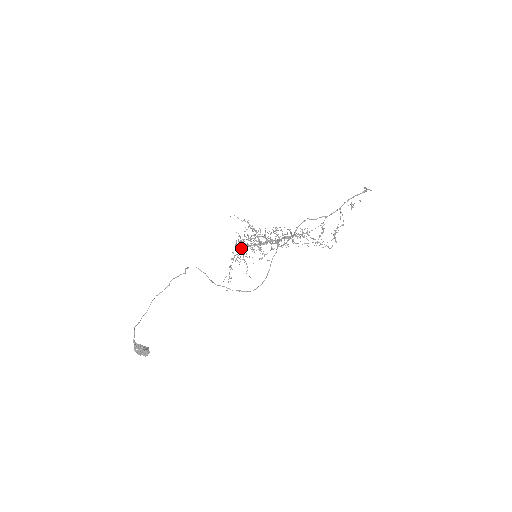
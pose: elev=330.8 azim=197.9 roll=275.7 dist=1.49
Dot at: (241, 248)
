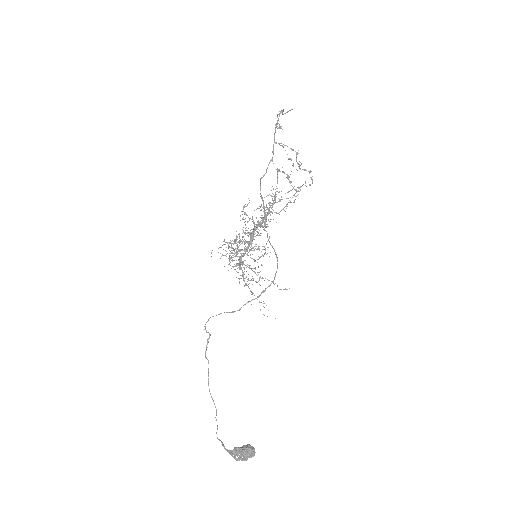
Dot at: (239, 266)
